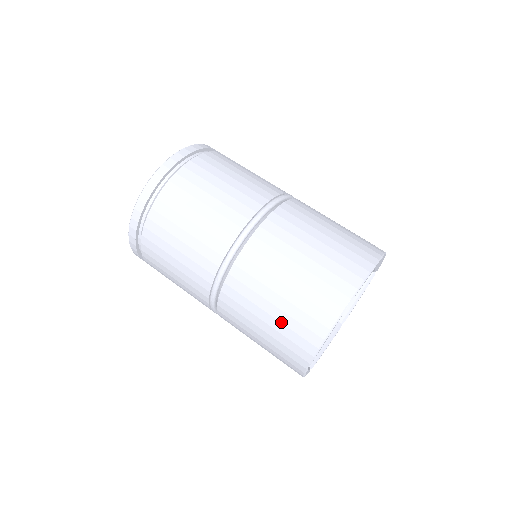
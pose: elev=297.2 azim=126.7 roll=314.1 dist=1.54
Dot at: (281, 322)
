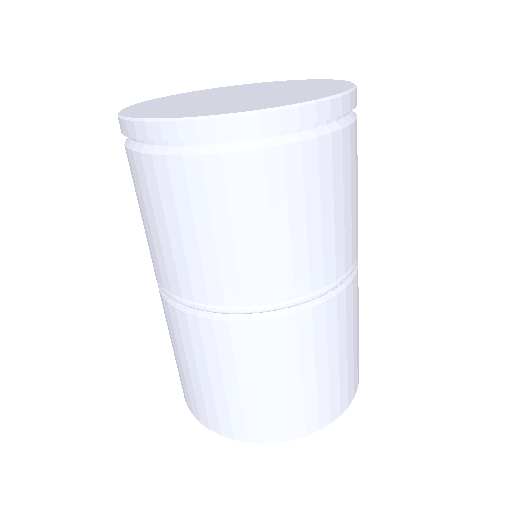
Dot at: (214, 395)
